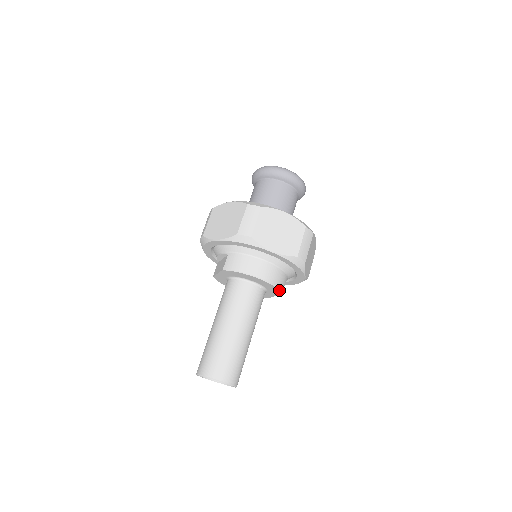
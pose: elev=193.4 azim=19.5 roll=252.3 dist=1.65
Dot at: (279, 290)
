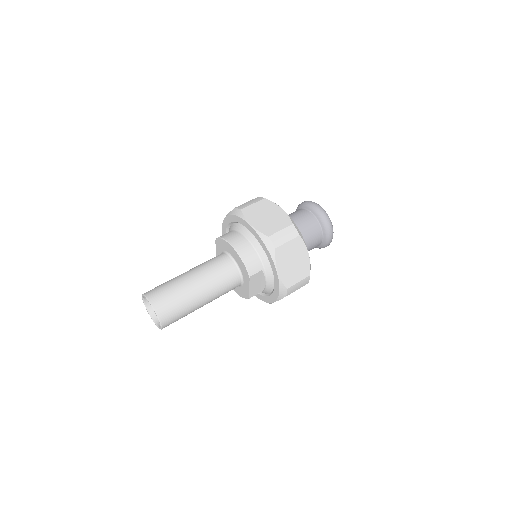
Dot at: (246, 269)
